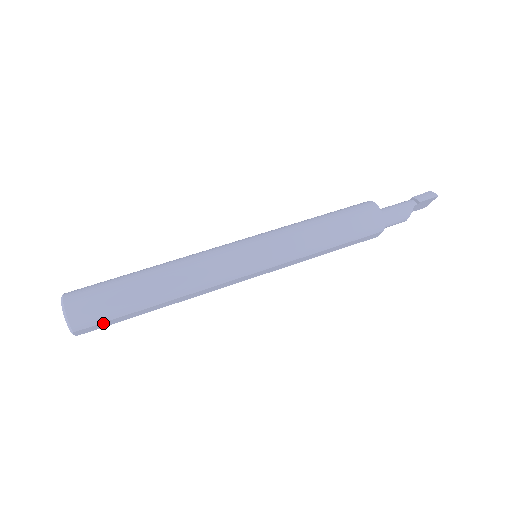
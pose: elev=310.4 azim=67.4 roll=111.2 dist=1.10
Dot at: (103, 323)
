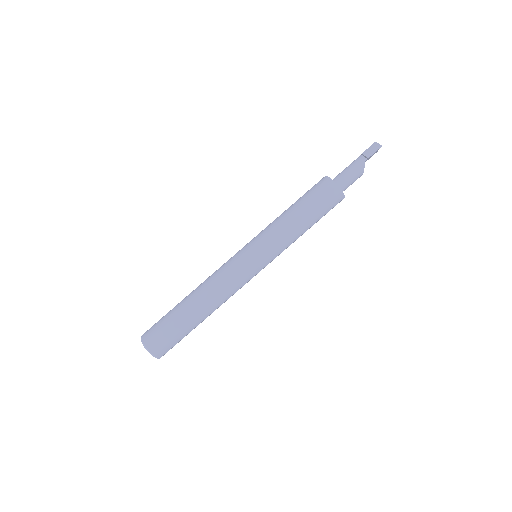
Dot at: (174, 345)
